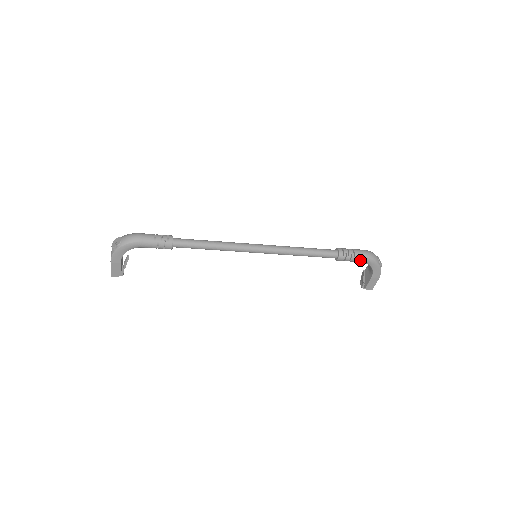
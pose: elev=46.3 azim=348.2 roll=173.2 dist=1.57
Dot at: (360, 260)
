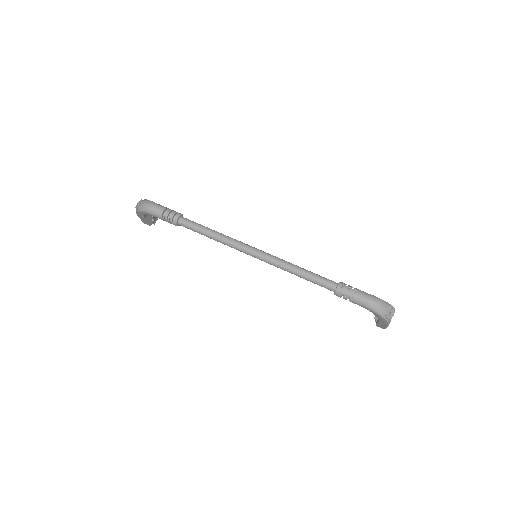
Dot at: (360, 305)
